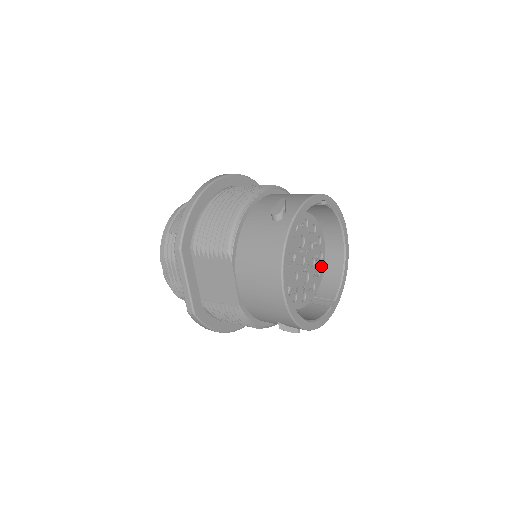
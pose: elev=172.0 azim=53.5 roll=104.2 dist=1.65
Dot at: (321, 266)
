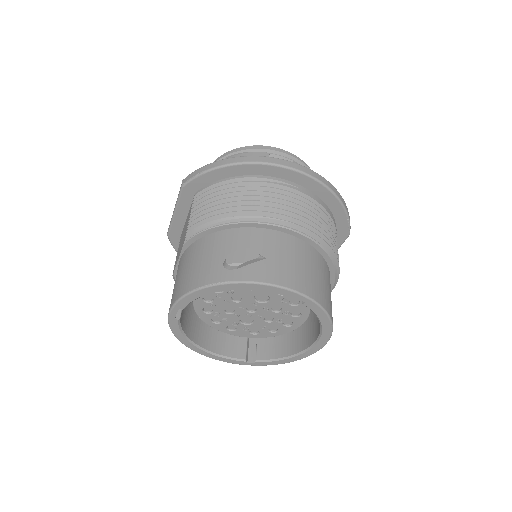
Dot at: (283, 329)
